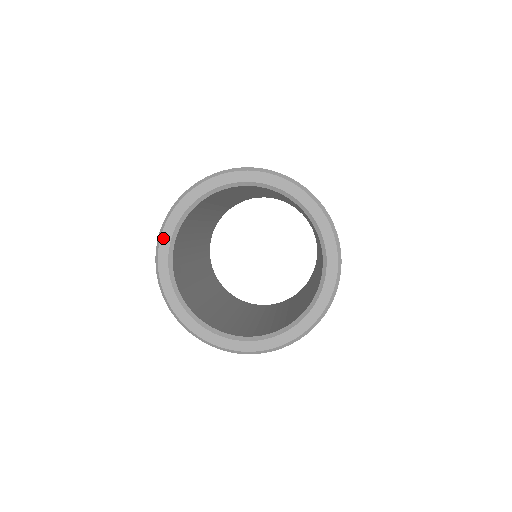
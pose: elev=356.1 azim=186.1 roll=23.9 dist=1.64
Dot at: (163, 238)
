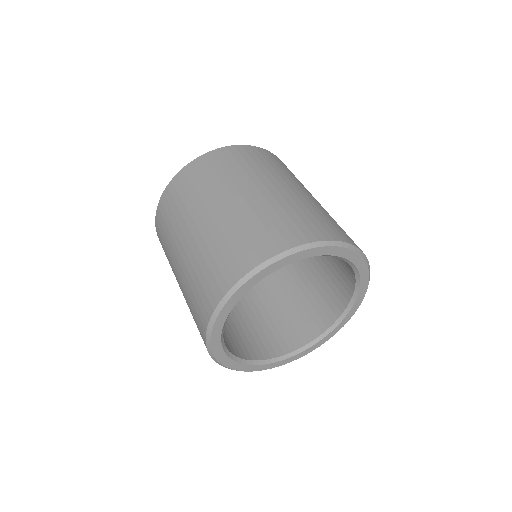
Dot at: (217, 356)
